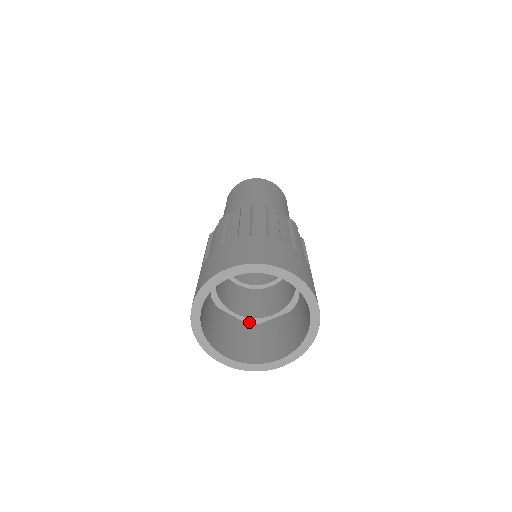
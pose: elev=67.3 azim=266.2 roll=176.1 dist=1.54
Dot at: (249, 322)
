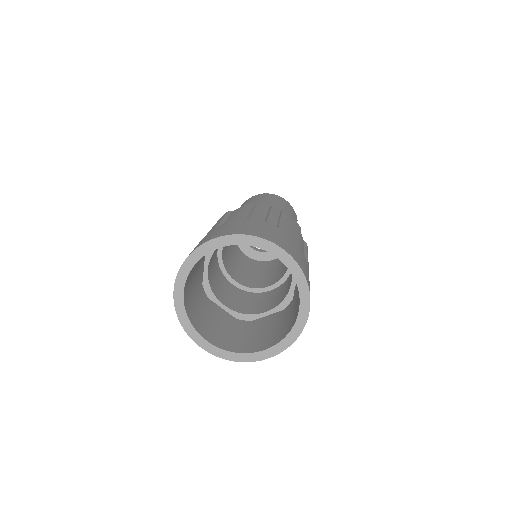
Dot at: (240, 318)
